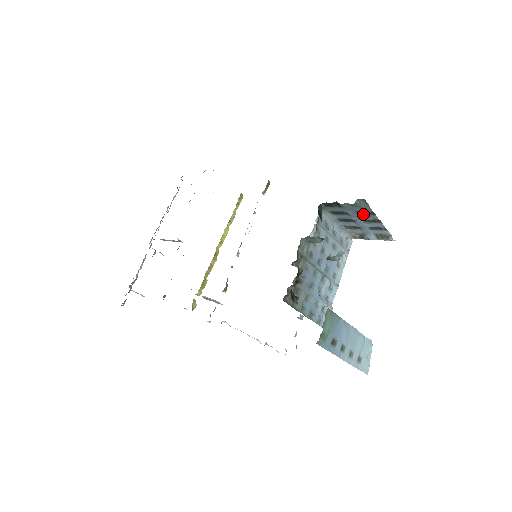
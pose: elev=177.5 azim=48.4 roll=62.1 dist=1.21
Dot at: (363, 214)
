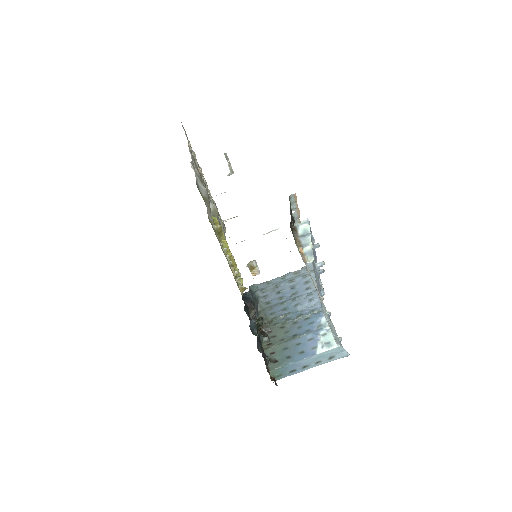
Dot at: occluded
